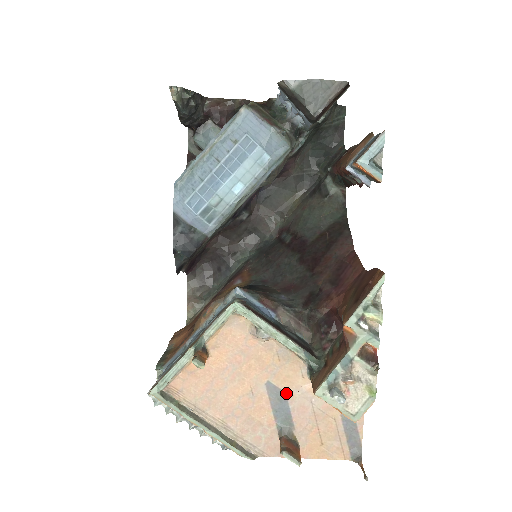
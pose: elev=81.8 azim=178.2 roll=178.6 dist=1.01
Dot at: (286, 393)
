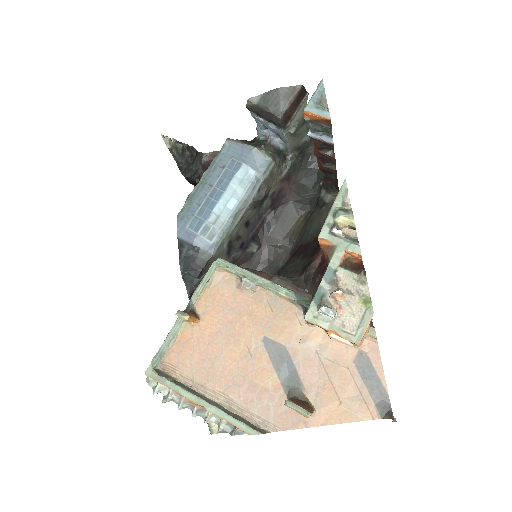
Dot at: (286, 347)
